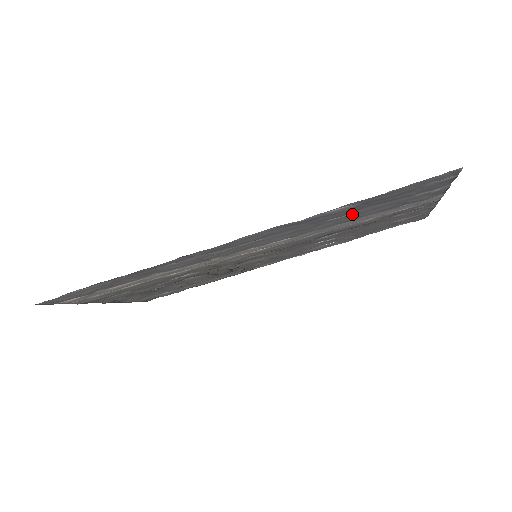
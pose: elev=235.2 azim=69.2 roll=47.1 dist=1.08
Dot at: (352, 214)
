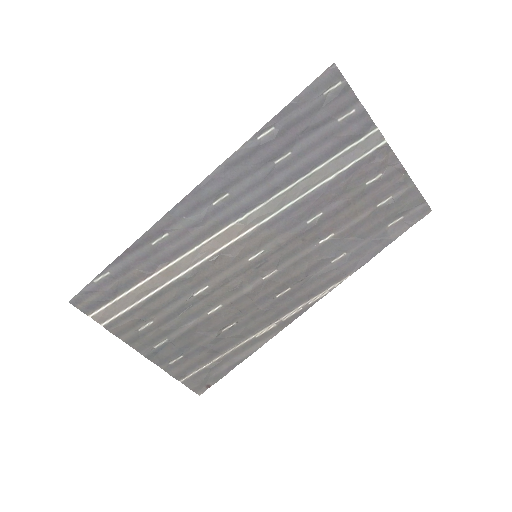
Dot at: (294, 154)
